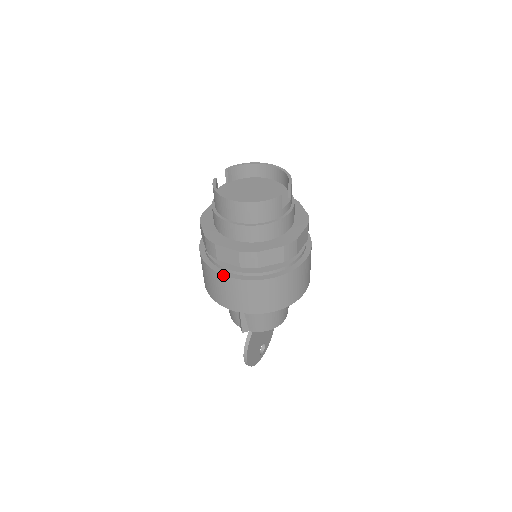
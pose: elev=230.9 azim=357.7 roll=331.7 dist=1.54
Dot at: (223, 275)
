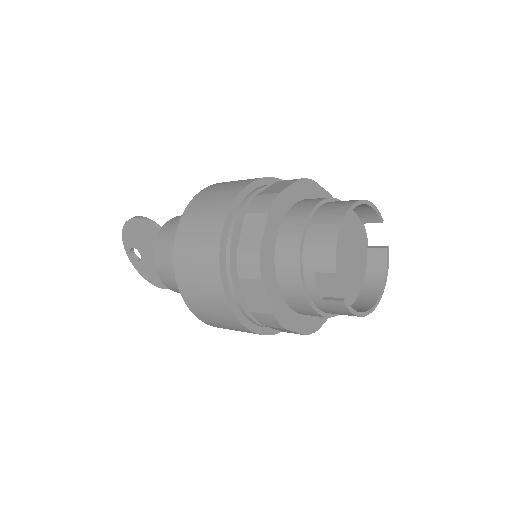
Dot at: occluded
